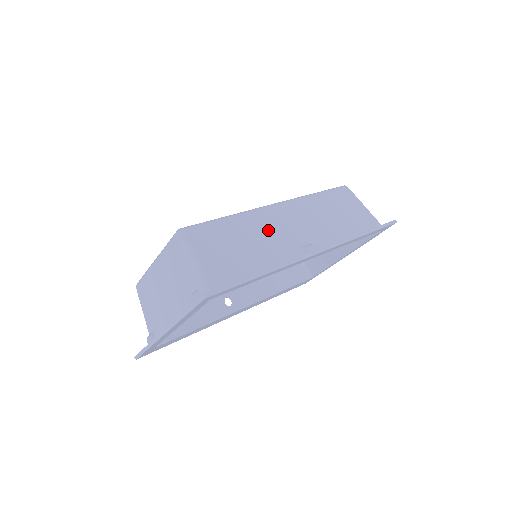
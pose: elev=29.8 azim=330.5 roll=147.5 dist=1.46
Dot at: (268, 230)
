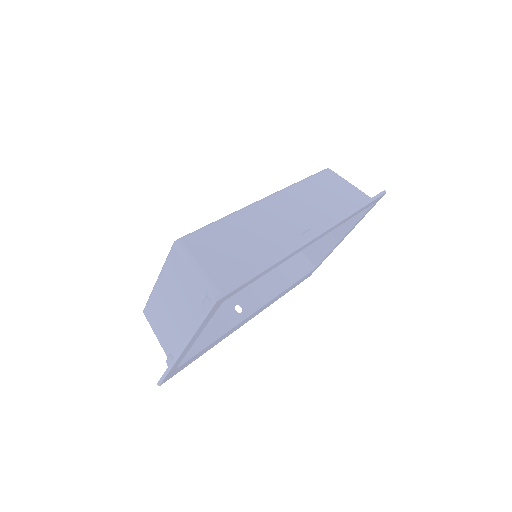
Dot at: (263, 224)
